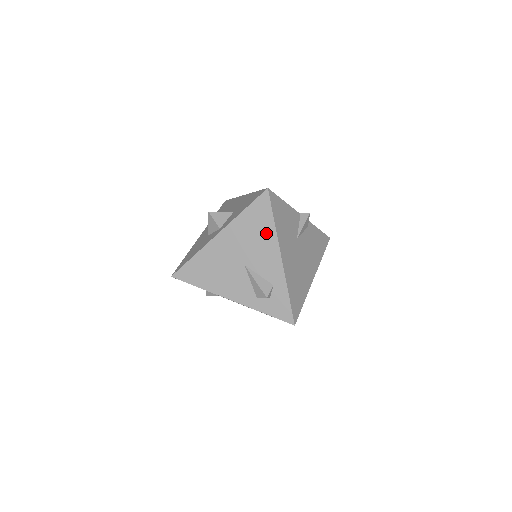
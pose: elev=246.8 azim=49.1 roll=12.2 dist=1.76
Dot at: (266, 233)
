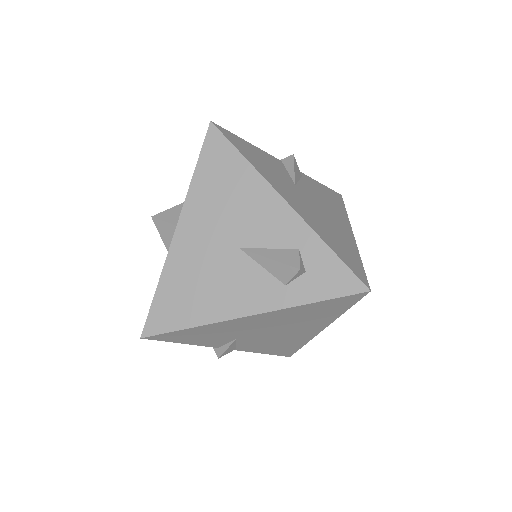
Dot at: (243, 181)
